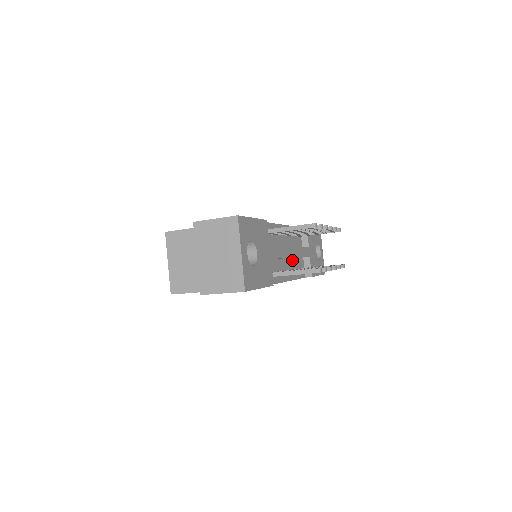
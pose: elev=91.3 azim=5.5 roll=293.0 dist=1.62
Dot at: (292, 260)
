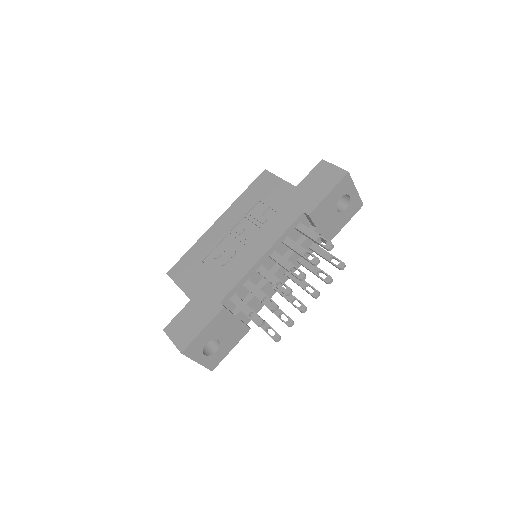
Dot at: occluded
